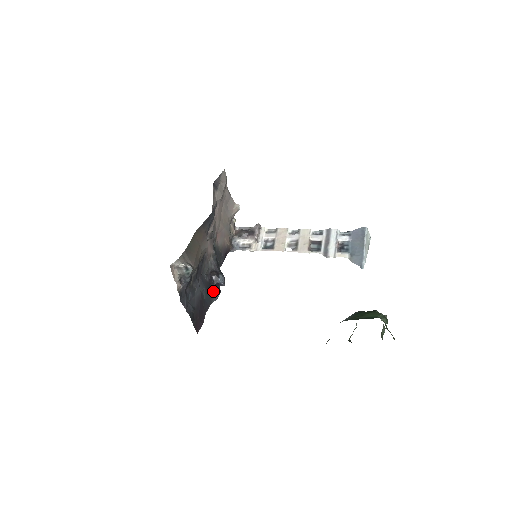
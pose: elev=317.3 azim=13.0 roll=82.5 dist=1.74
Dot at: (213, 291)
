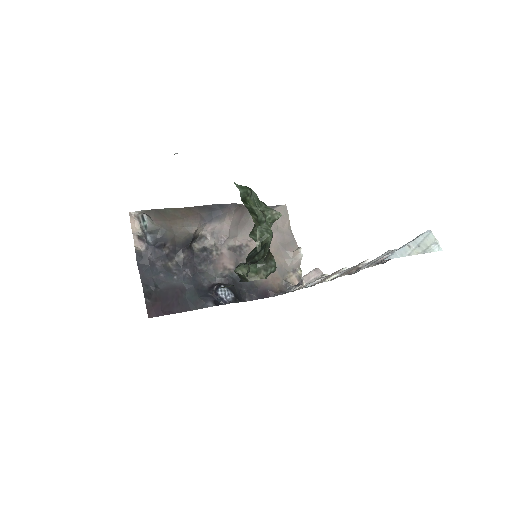
Dot at: (206, 298)
